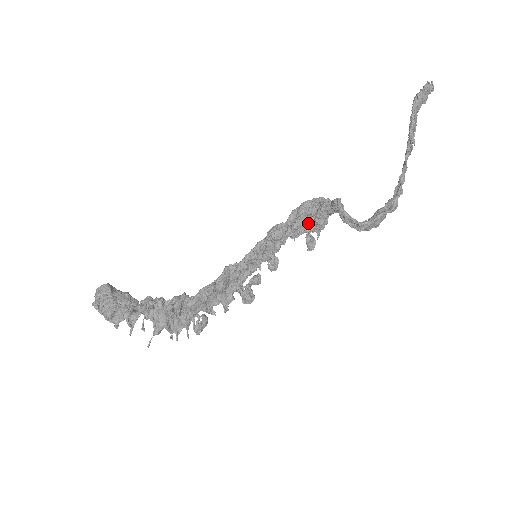
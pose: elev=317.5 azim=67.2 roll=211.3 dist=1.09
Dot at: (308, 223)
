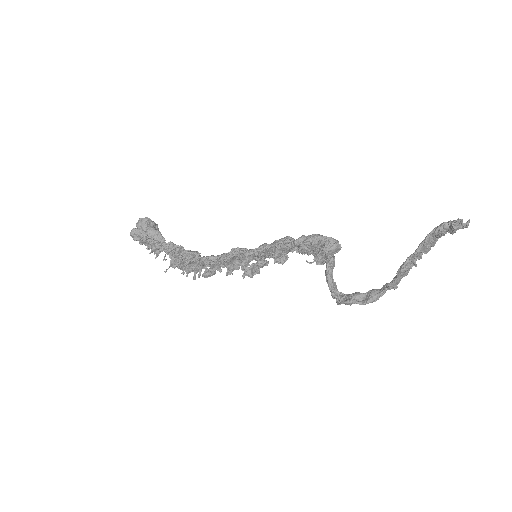
Dot at: occluded
